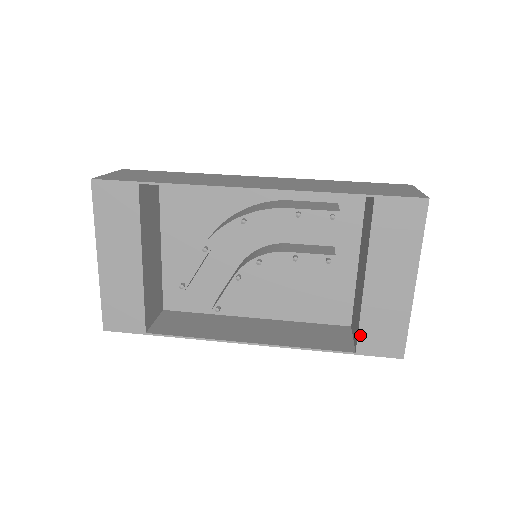
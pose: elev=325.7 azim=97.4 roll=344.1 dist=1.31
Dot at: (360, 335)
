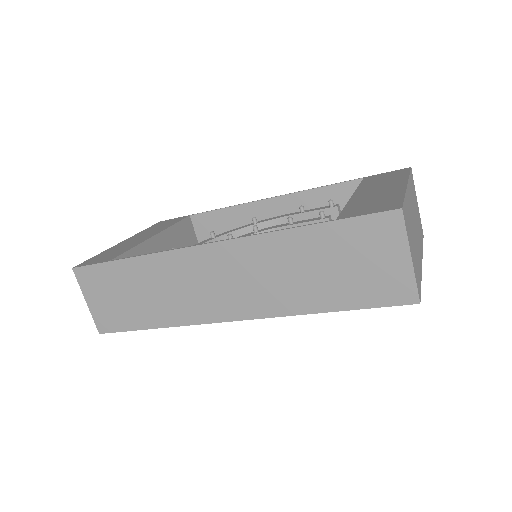
Dot at: (344, 212)
